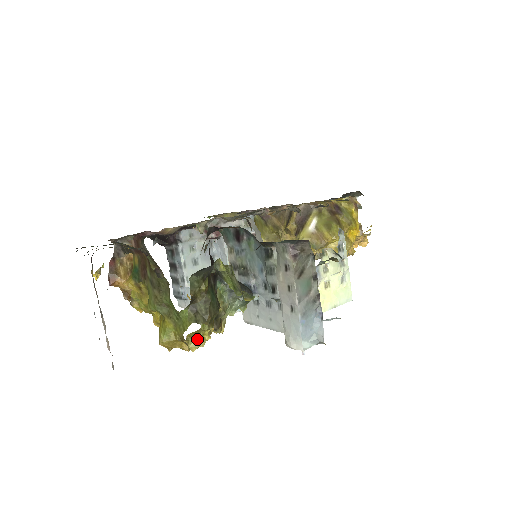
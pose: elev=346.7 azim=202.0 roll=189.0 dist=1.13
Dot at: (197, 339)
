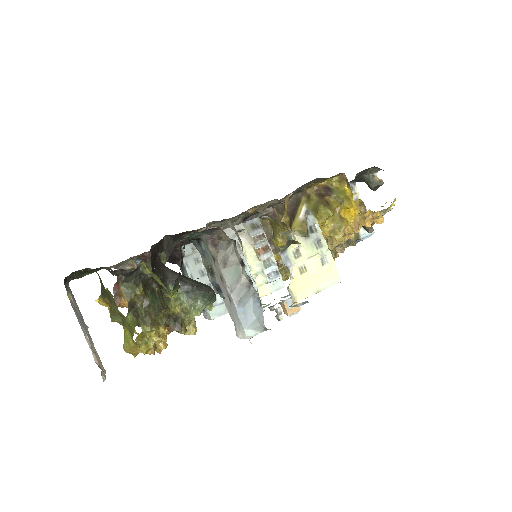
Dot at: (146, 341)
